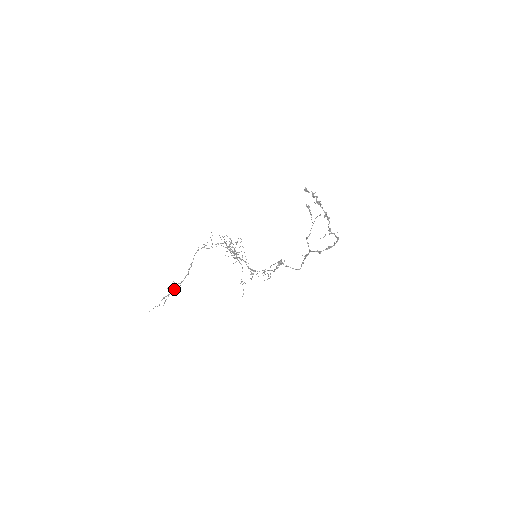
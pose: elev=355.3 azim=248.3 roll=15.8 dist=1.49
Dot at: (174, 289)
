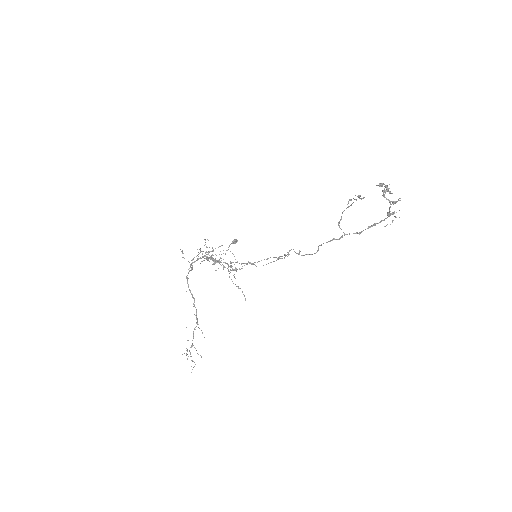
Dot at: occluded
